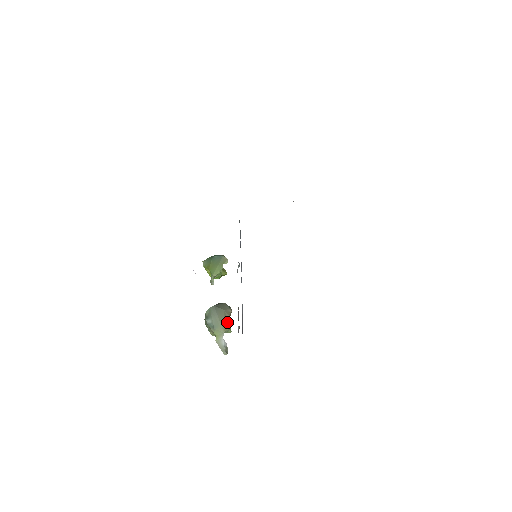
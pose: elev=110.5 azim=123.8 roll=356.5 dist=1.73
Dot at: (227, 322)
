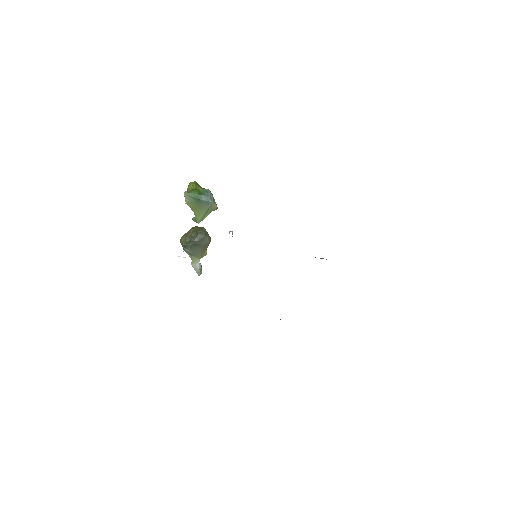
Dot at: (205, 251)
